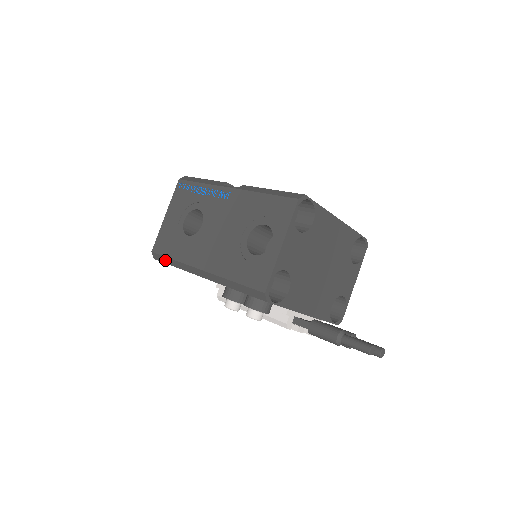
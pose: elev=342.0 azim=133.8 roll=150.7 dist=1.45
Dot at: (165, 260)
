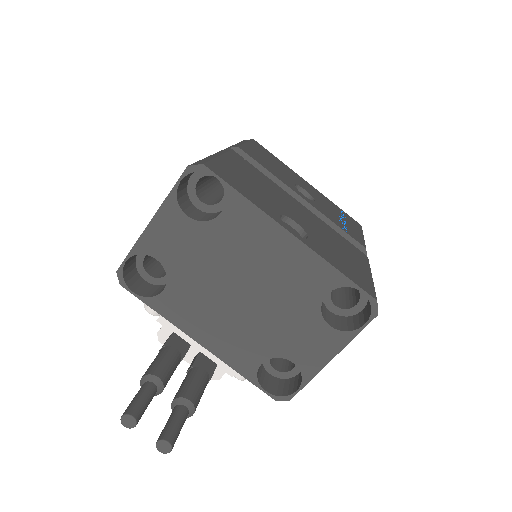
Dot at: occluded
